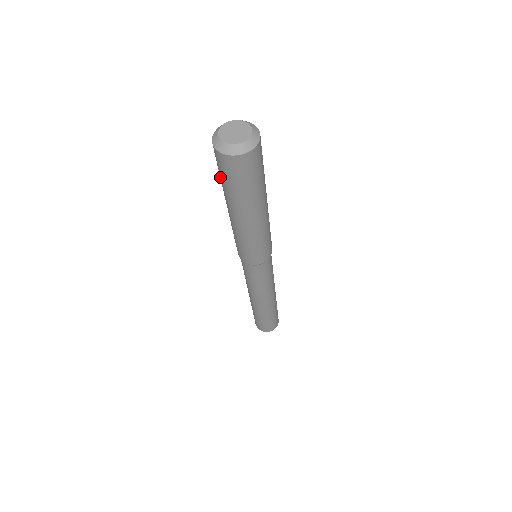
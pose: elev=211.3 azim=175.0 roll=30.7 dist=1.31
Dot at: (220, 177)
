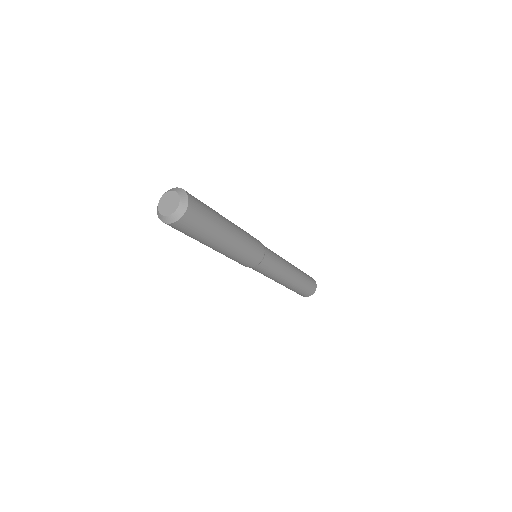
Dot at: occluded
